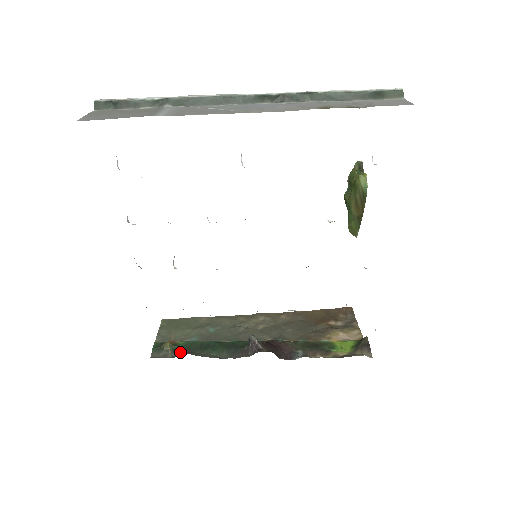
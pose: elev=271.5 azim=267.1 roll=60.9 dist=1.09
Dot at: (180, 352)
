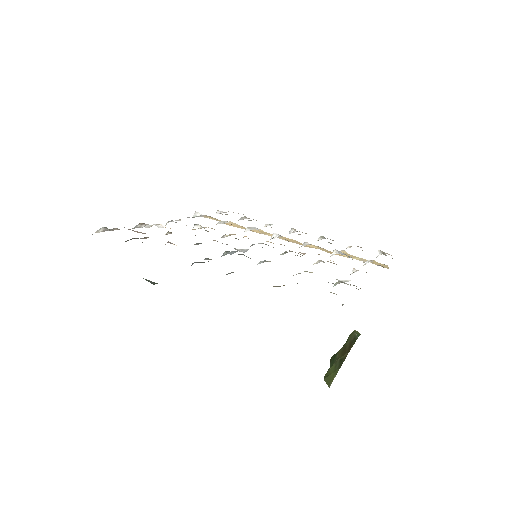
Dot at: occluded
